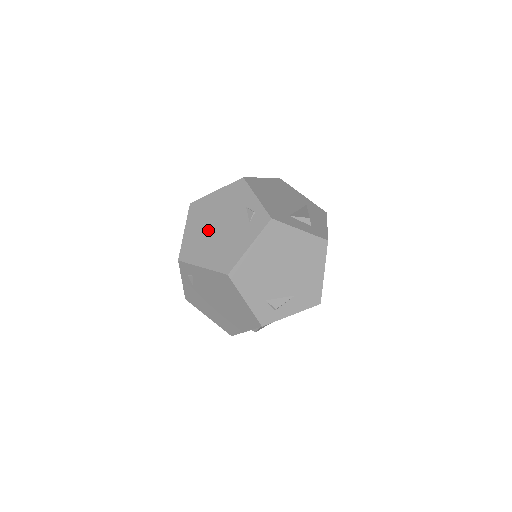
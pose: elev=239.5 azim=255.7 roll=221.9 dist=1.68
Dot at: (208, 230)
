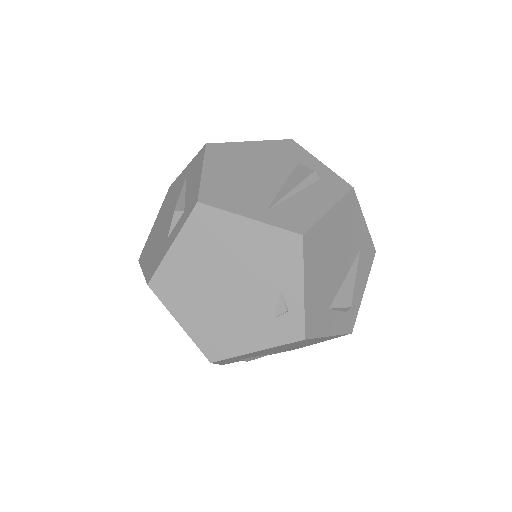
Dot at: (209, 277)
